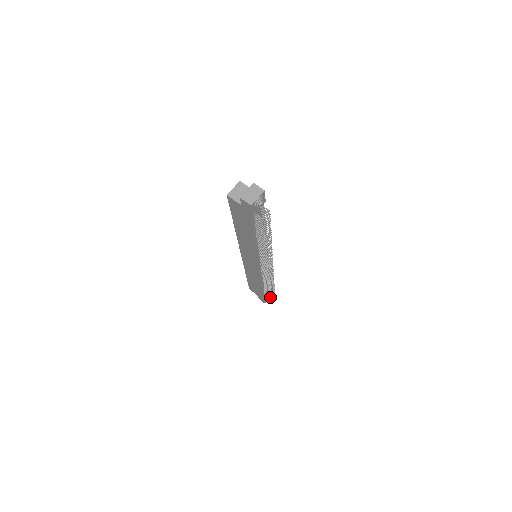
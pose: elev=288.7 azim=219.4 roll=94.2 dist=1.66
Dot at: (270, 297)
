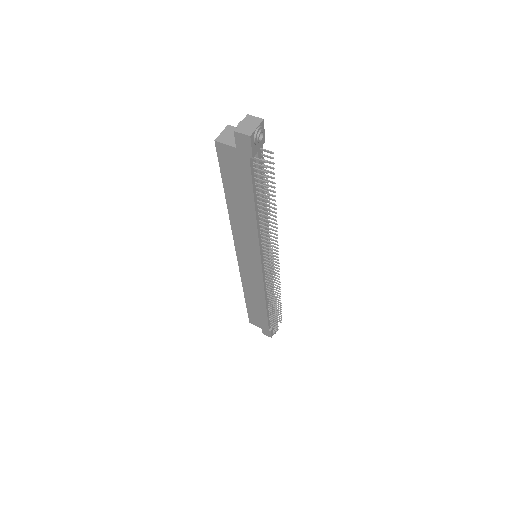
Dot at: (277, 323)
